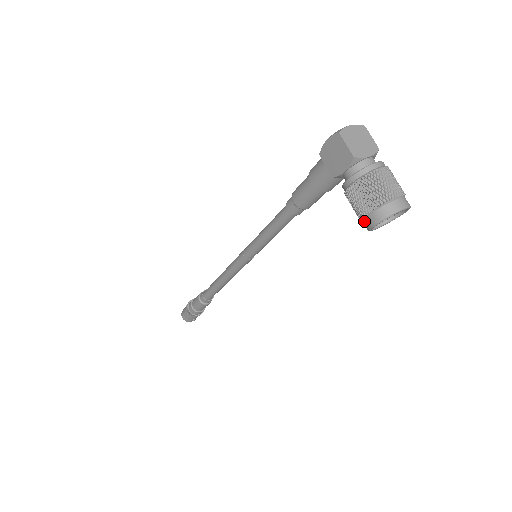
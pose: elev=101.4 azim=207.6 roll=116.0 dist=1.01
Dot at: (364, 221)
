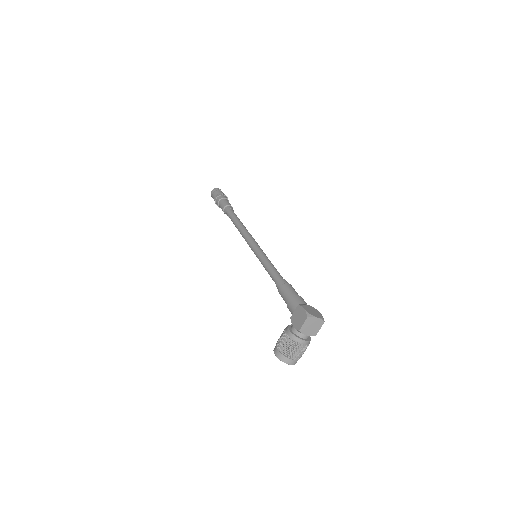
Dot at: (276, 346)
